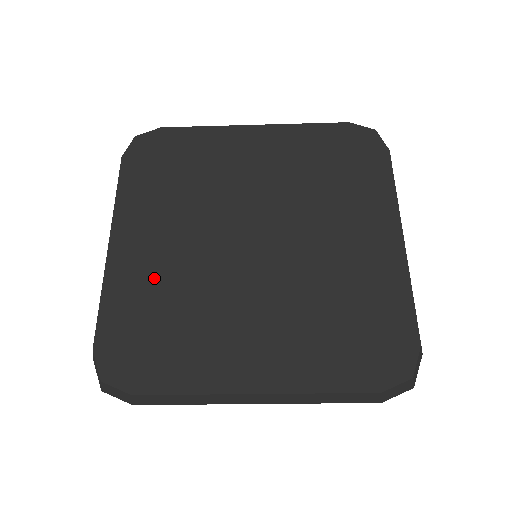
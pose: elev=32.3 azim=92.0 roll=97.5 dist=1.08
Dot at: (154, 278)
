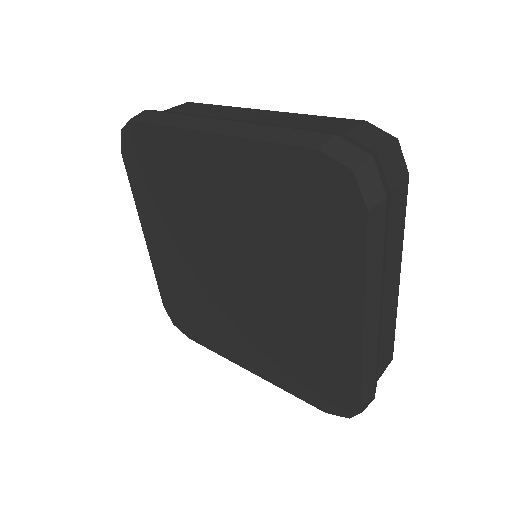
Dot at: (178, 275)
